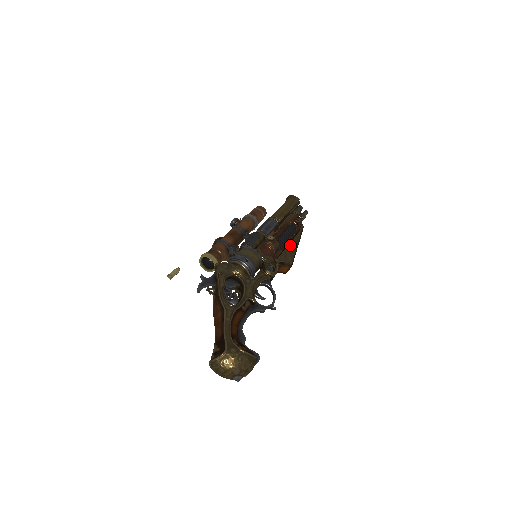
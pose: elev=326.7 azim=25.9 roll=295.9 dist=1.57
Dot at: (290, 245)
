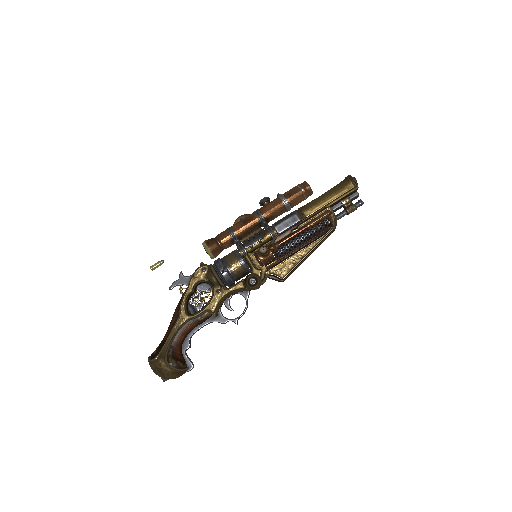
Dot at: (297, 254)
